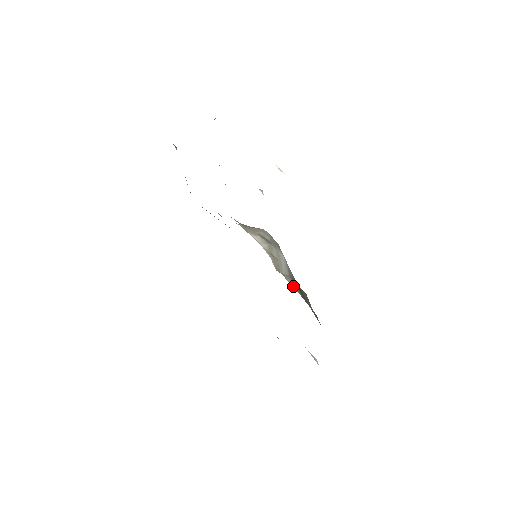
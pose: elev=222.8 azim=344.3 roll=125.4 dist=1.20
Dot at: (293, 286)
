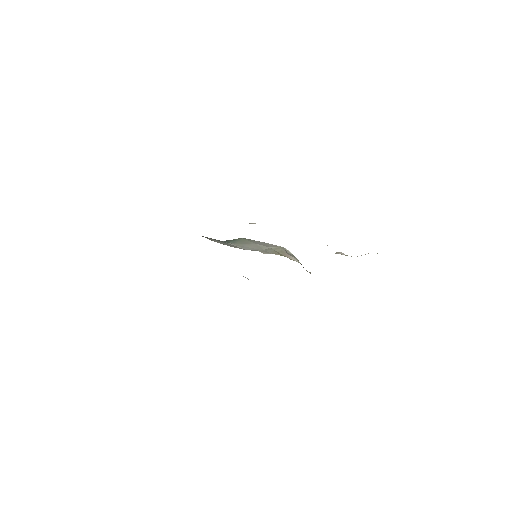
Dot at: (310, 273)
